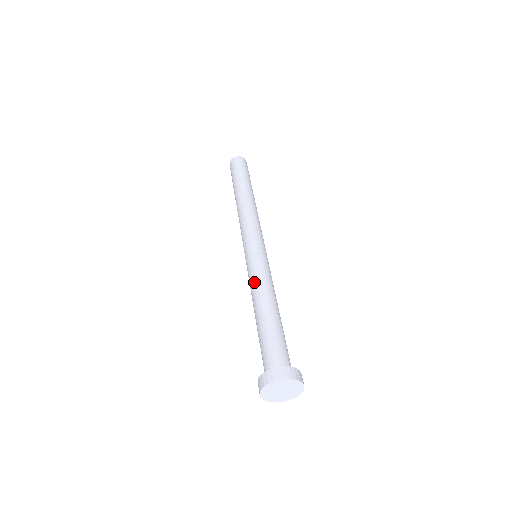
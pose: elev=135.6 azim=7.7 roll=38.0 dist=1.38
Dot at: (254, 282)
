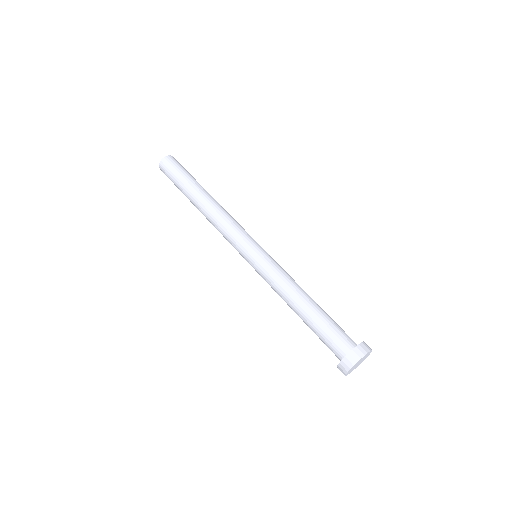
Dot at: (274, 290)
